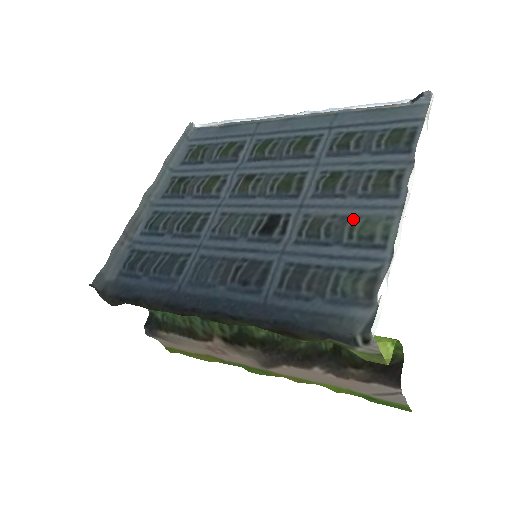
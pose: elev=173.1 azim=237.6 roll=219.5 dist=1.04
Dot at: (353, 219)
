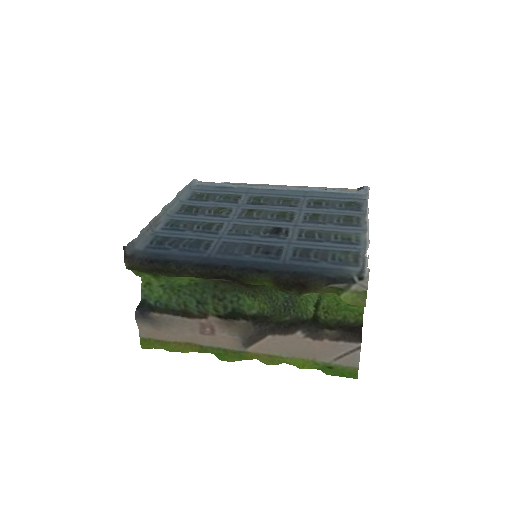
Dot at: (335, 232)
